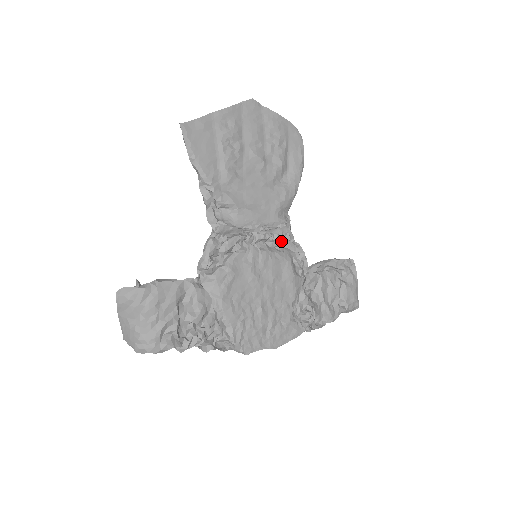
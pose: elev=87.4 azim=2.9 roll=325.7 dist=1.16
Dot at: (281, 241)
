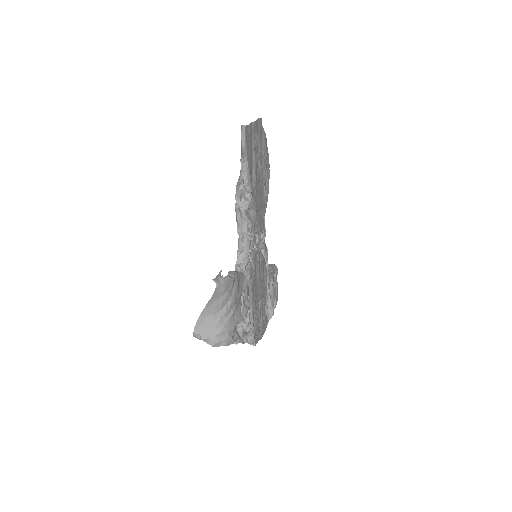
Dot at: (265, 245)
